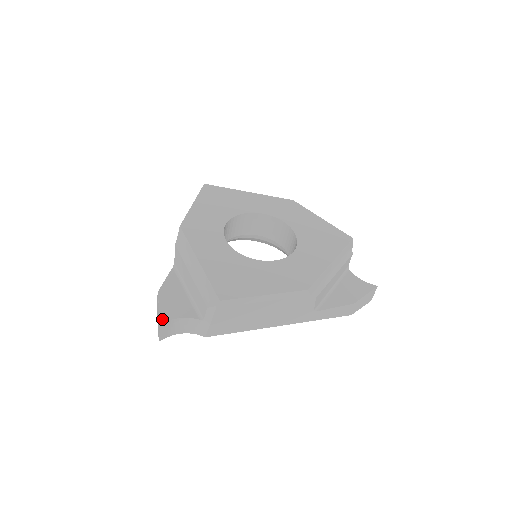
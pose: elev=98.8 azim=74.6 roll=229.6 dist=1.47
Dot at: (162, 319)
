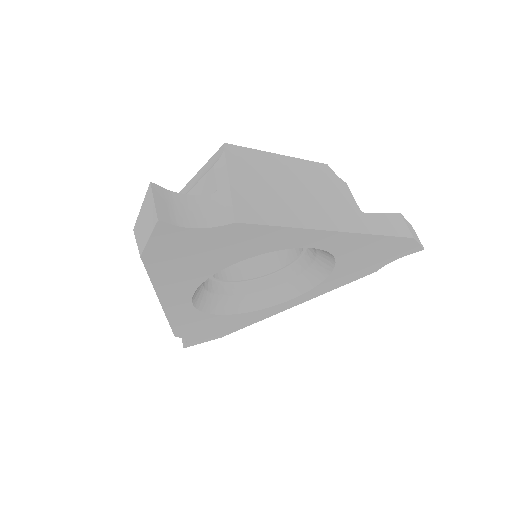
Dot at: occluded
